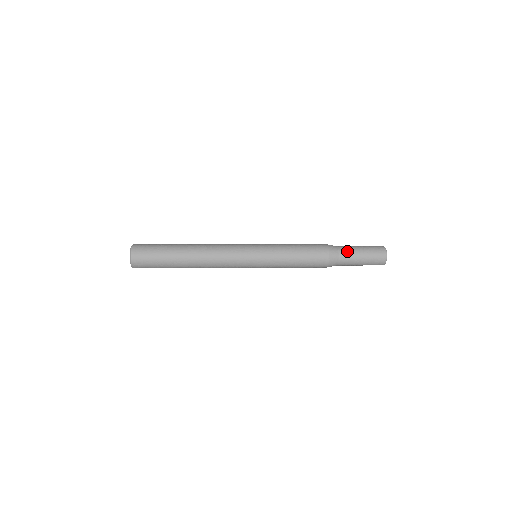
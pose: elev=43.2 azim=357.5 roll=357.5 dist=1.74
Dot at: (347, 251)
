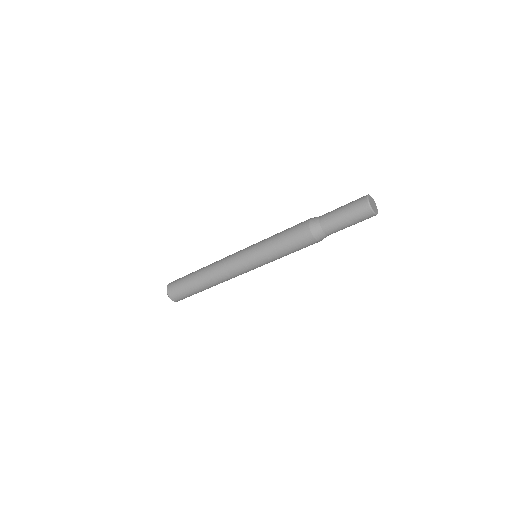
Dot at: (330, 225)
